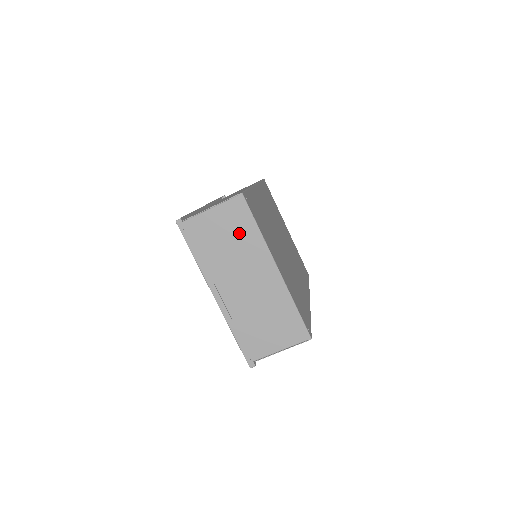
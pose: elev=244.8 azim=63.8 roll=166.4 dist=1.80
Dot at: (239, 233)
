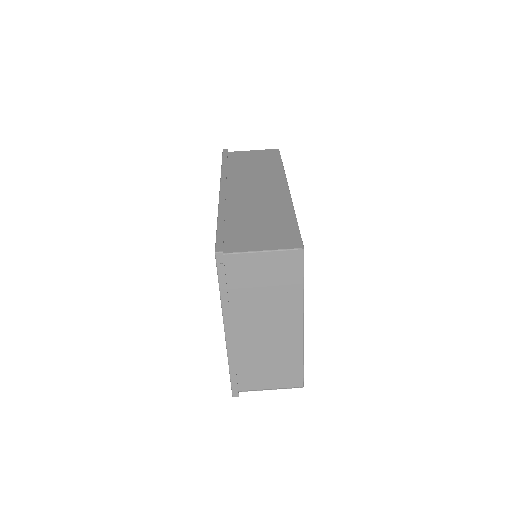
Dot at: (280, 284)
